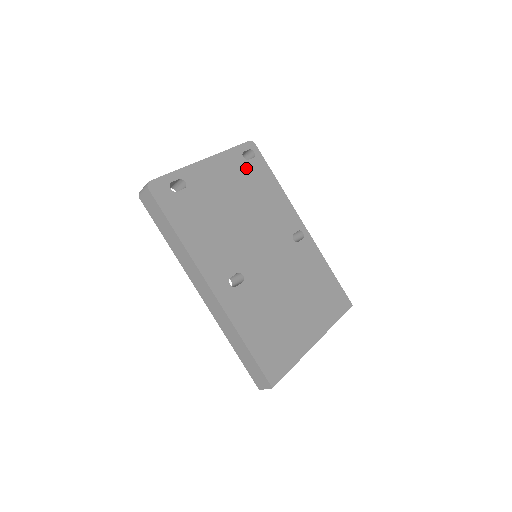
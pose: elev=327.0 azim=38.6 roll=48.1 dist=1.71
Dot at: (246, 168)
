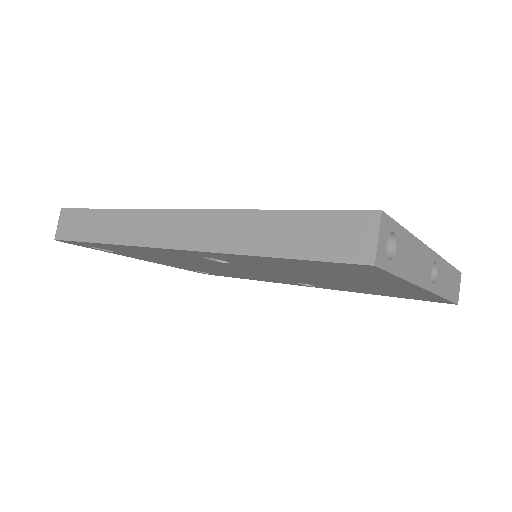
Dot at: occluded
